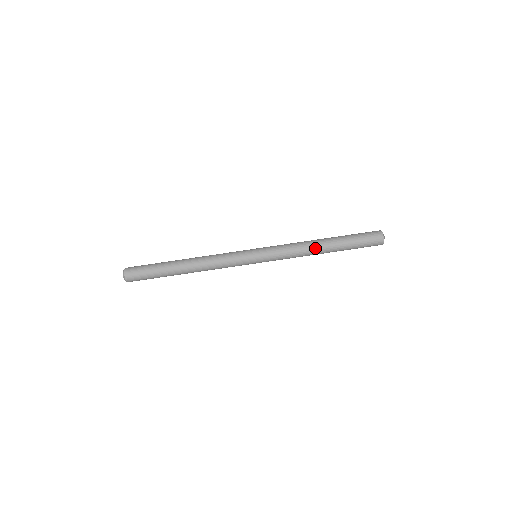
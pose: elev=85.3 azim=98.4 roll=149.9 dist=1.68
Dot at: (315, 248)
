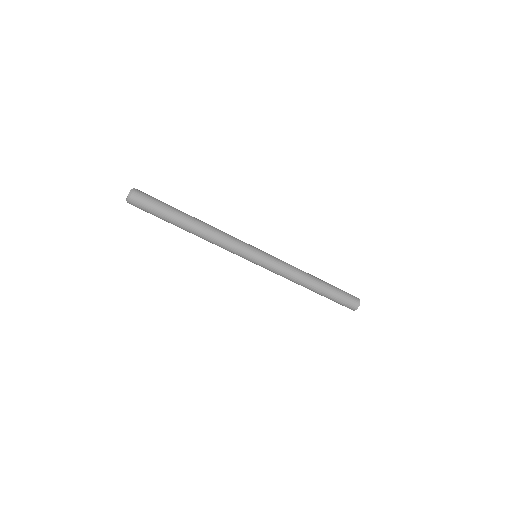
Dot at: (303, 286)
